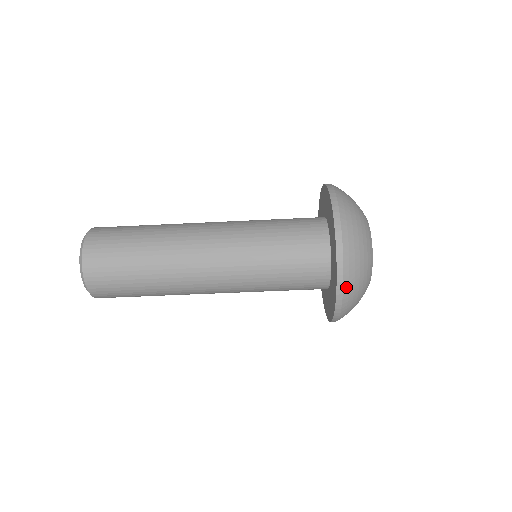
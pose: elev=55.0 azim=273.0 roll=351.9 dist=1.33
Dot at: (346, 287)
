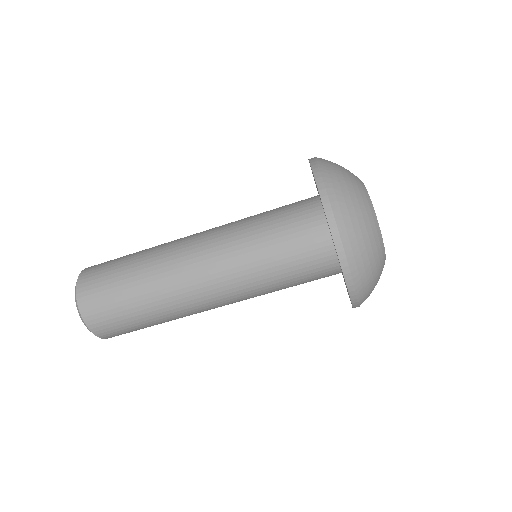
Dot at: (348, 249)
